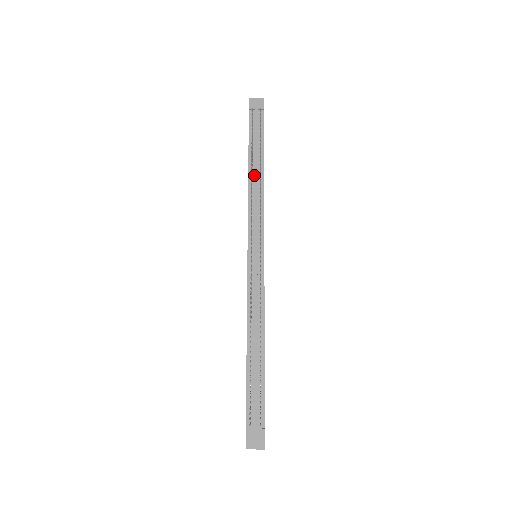
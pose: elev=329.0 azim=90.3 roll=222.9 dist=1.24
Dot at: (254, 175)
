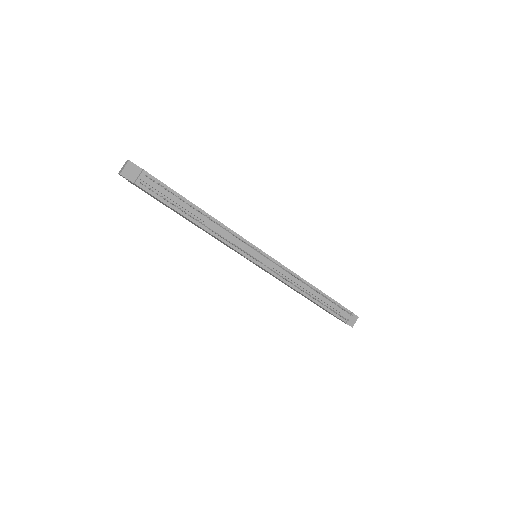
Dot at: (201, 221)
